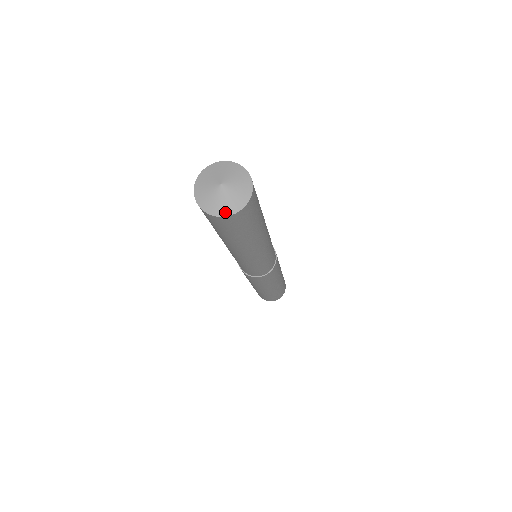
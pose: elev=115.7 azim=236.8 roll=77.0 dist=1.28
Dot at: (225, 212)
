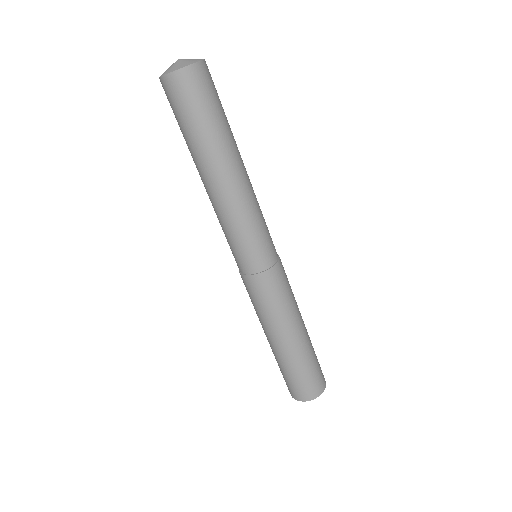
Dot at: (167, 73)
